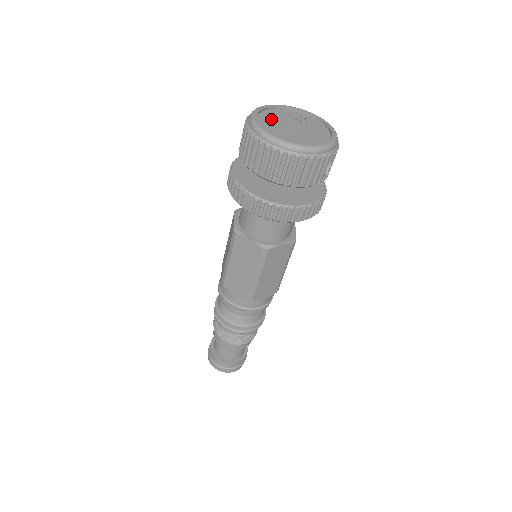
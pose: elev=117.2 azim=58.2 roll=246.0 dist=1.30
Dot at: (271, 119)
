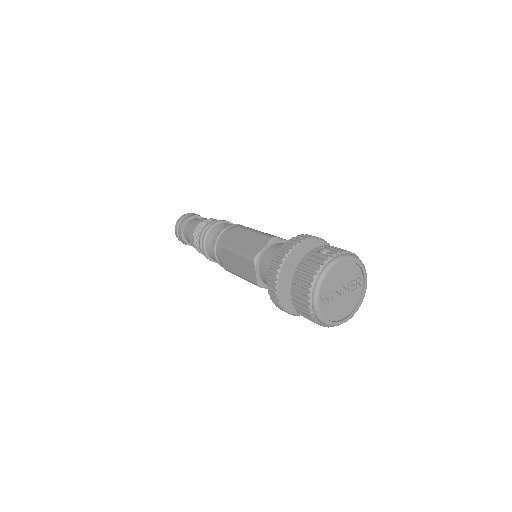
Dot at: (337, 275)
